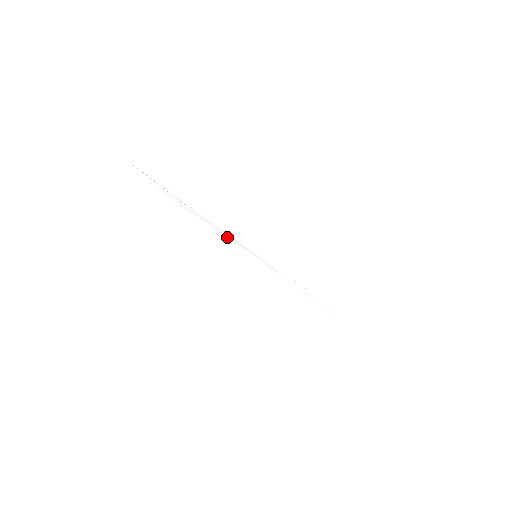
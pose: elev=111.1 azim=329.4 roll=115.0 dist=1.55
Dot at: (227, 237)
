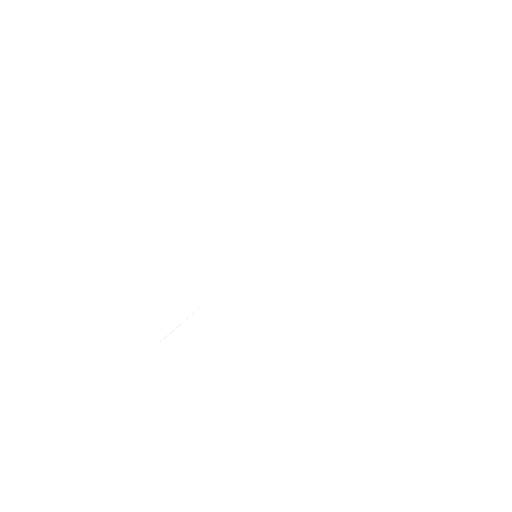
Dot at: (235, 279)
